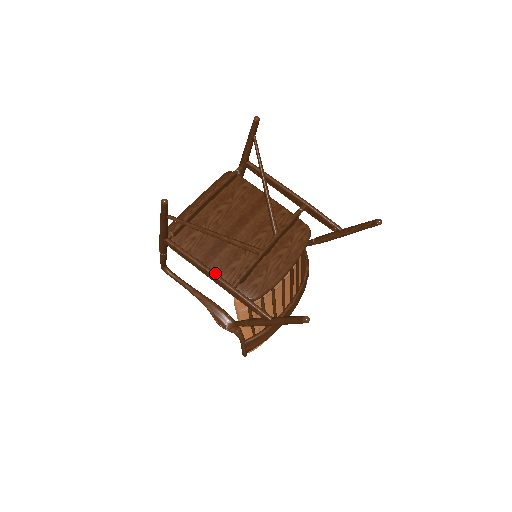
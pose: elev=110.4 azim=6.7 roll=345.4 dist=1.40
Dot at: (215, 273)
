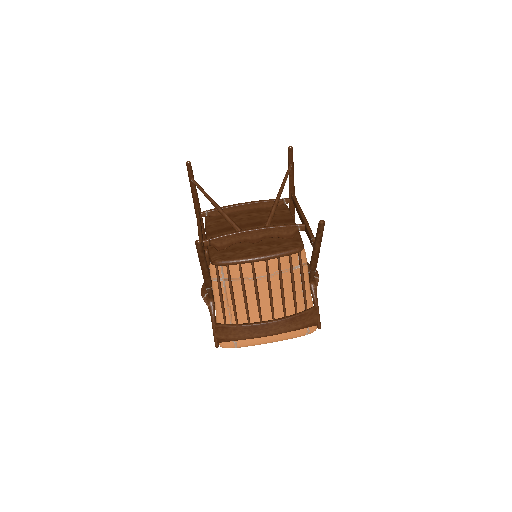
Dot at: (201, 230)
